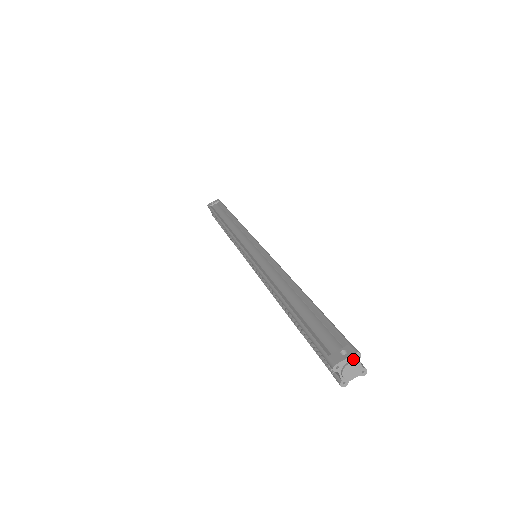
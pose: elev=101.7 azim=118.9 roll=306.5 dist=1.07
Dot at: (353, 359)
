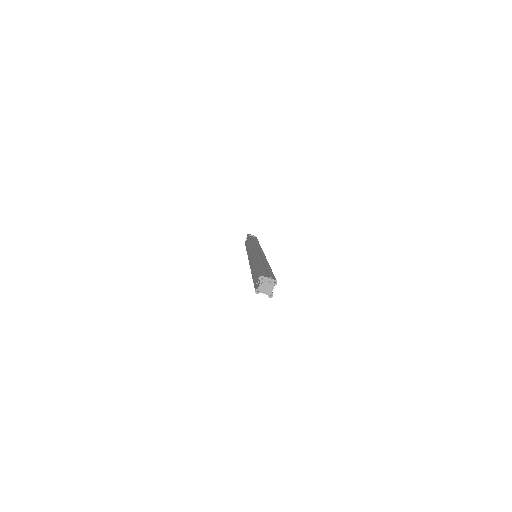
Dot at: (272, 282)
